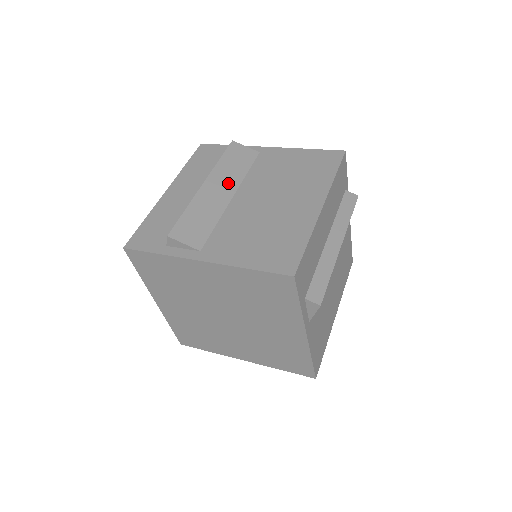
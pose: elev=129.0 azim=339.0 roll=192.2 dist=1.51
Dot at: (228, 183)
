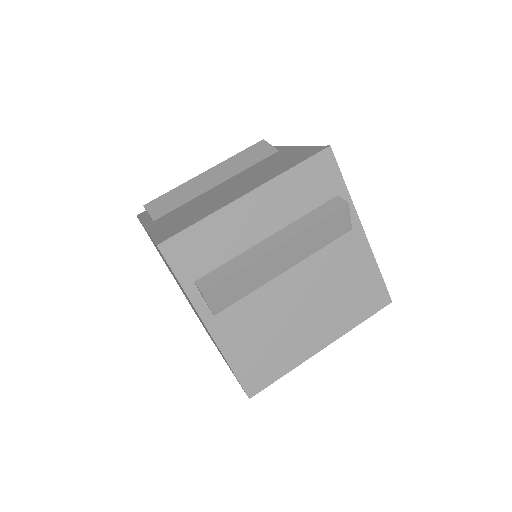
Dot at: (296, 255)
